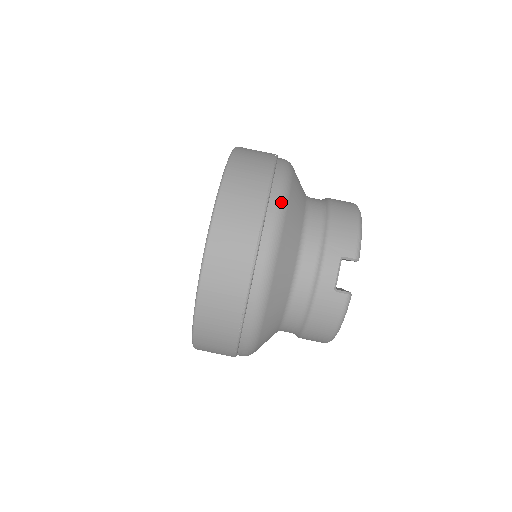
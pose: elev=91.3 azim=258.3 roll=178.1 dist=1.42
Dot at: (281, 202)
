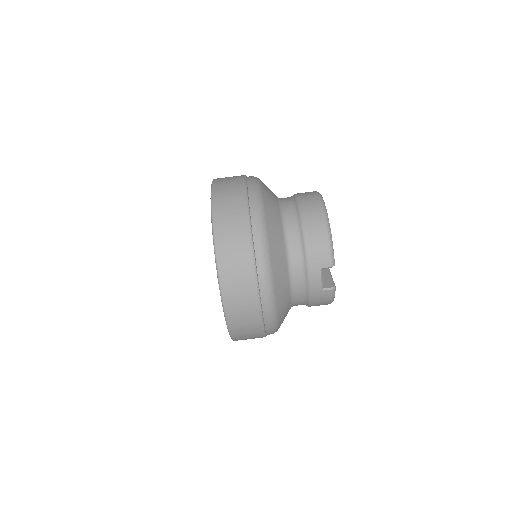
Dot at: (265, 257)
